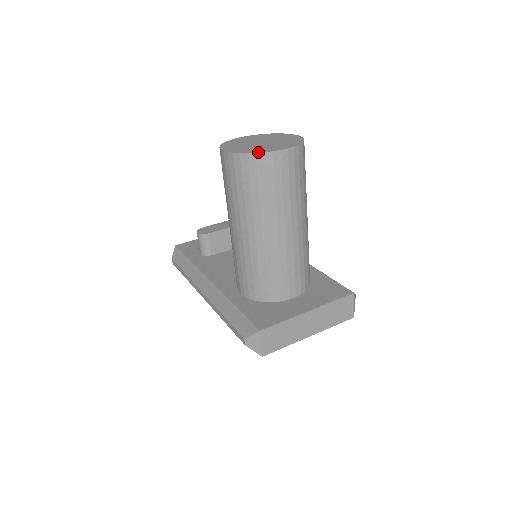
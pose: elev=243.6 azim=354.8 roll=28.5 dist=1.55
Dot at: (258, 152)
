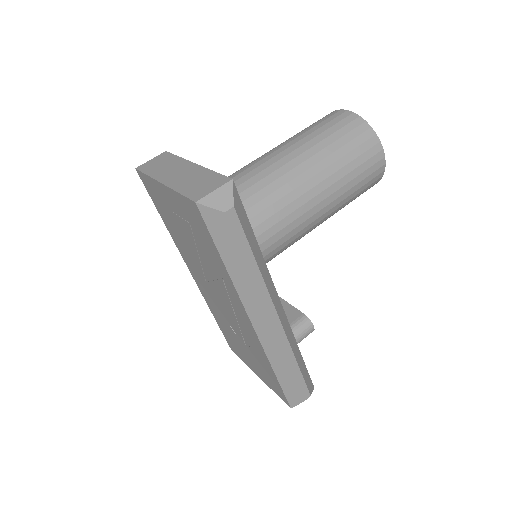
Dot at: occluded
